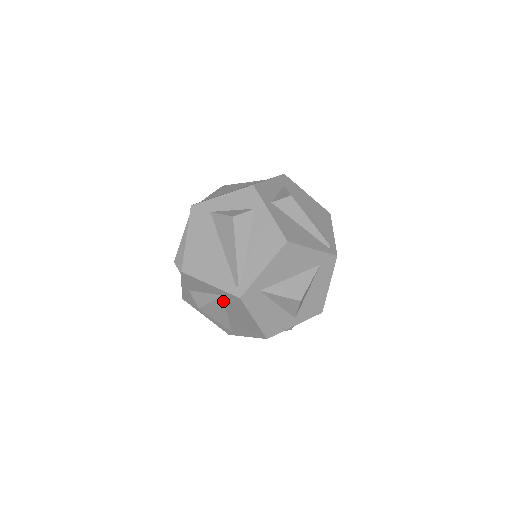
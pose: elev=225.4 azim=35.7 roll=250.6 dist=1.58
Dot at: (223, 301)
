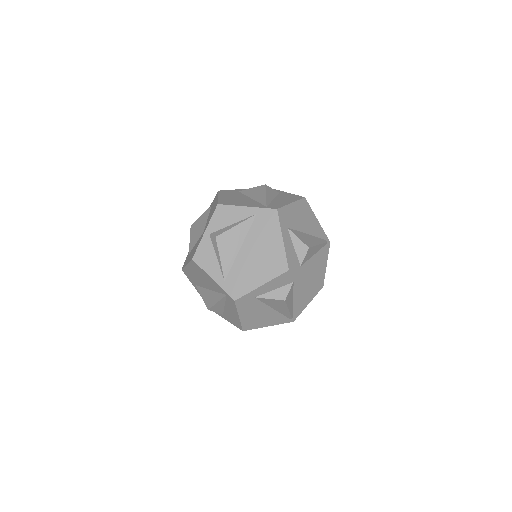
Dot at: occluded
